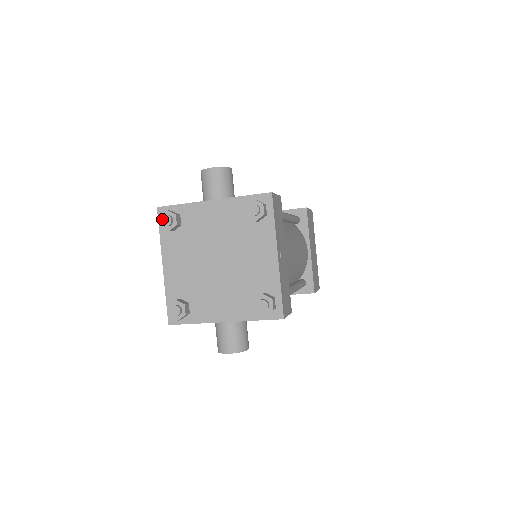
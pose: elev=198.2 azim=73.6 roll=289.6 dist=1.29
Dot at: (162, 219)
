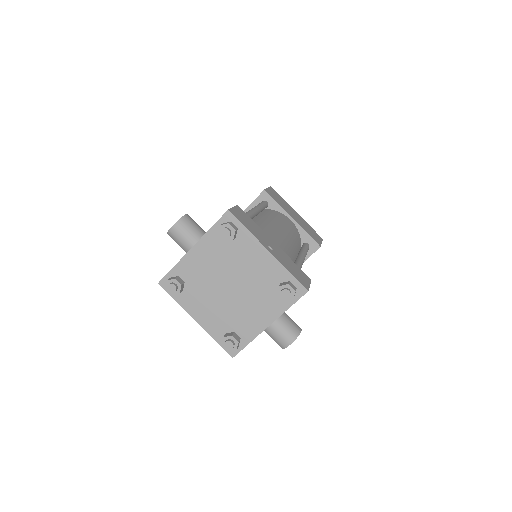
Dot at: (168, 290)
